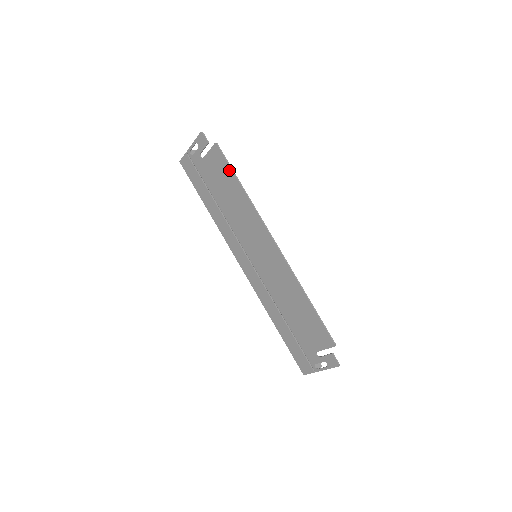
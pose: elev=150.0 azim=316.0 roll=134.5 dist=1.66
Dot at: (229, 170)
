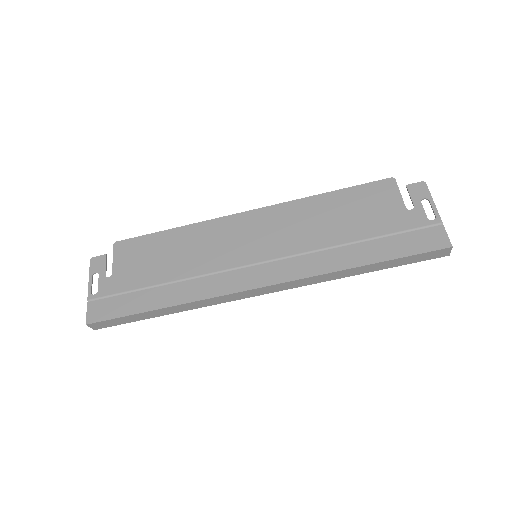
Dot at: (148, 238)
